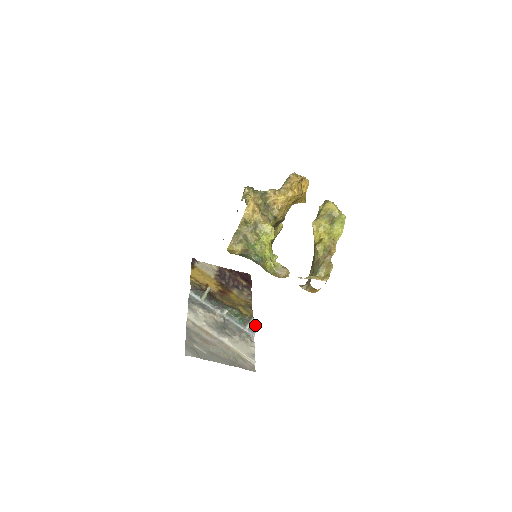
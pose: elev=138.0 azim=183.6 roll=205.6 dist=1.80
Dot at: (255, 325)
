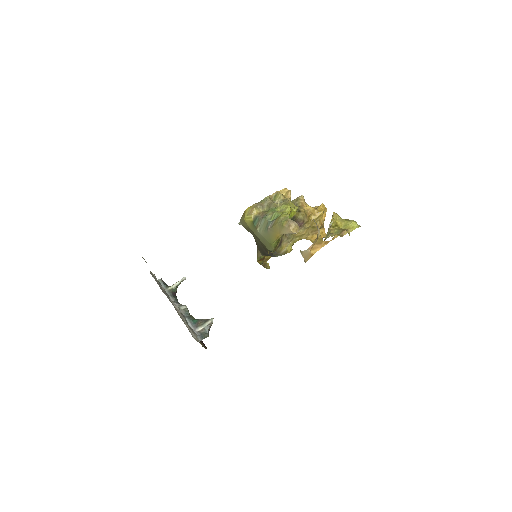
Dot at: (208, 333)
